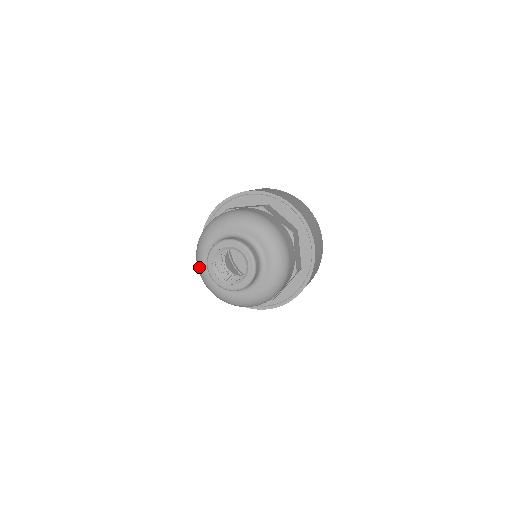
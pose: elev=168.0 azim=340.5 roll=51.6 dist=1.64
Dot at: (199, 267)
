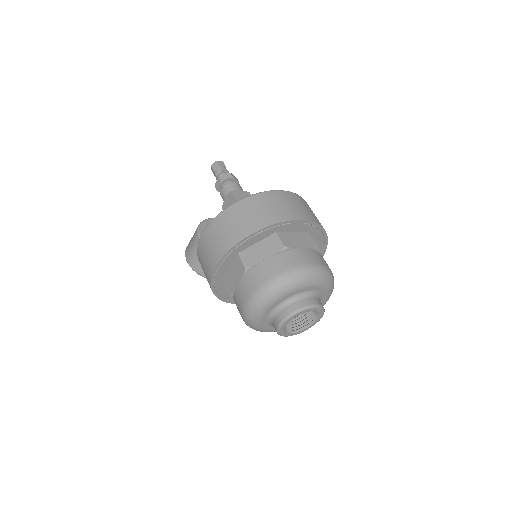
Dot at: occluded
